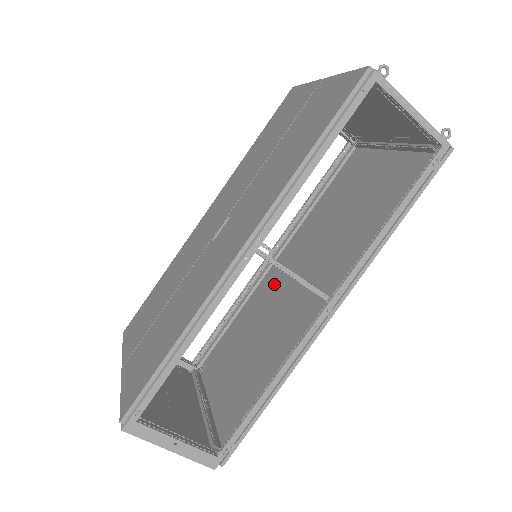
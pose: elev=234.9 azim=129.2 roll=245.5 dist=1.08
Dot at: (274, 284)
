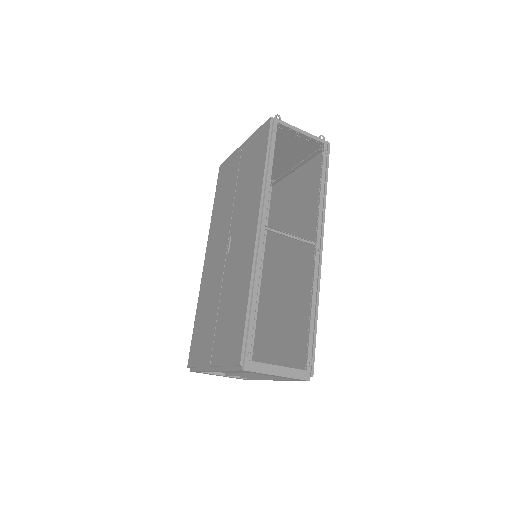
Dot at: (271, 282)
